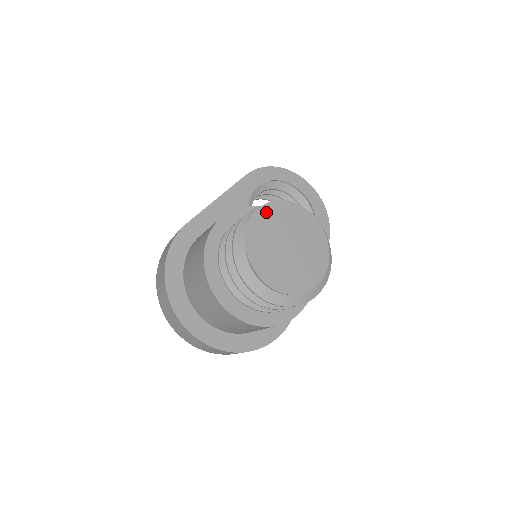
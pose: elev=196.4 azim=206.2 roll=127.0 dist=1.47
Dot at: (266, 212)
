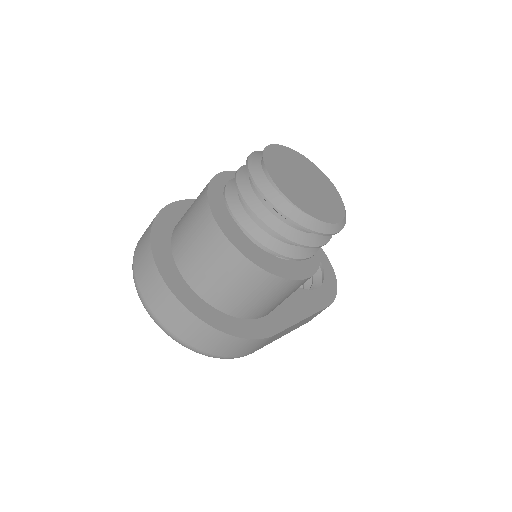
Dot at: (290, 152)
